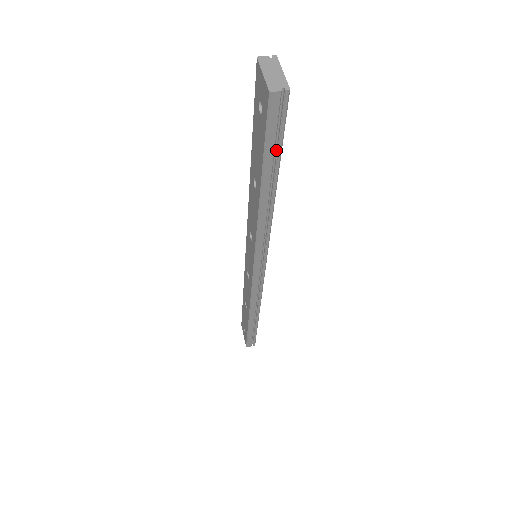
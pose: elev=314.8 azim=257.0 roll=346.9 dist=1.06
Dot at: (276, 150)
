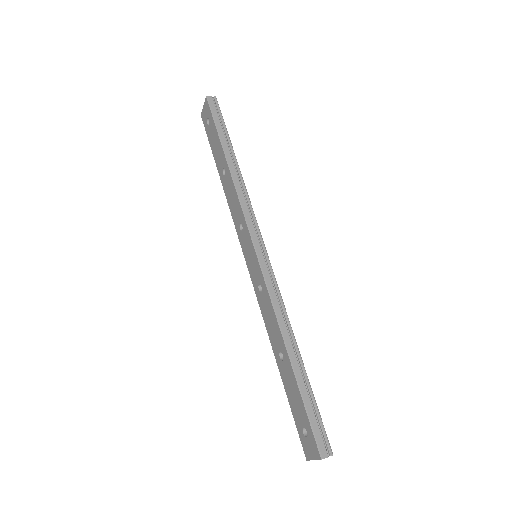
Dot at: (224, 130)
